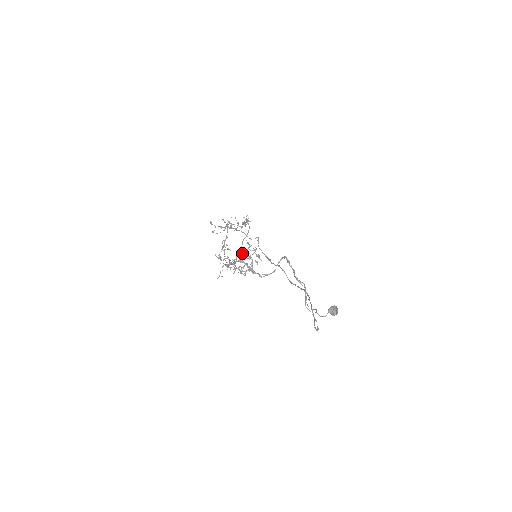
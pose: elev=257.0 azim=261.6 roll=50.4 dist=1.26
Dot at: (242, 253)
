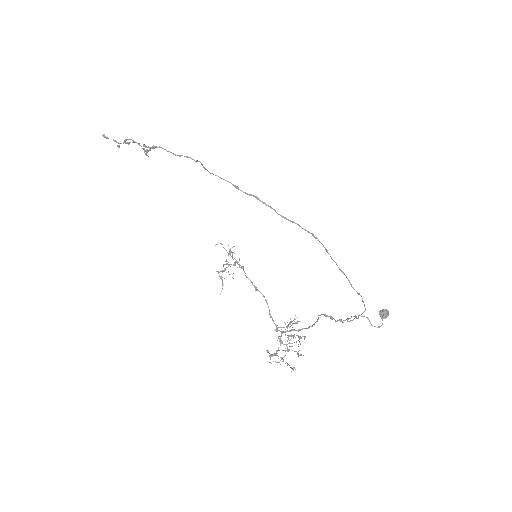
Dot at: occluded
